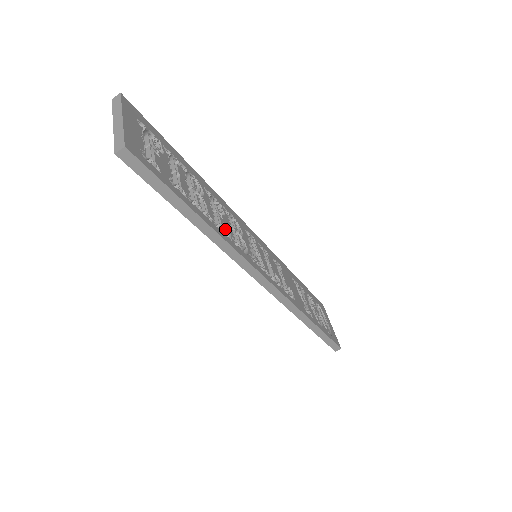
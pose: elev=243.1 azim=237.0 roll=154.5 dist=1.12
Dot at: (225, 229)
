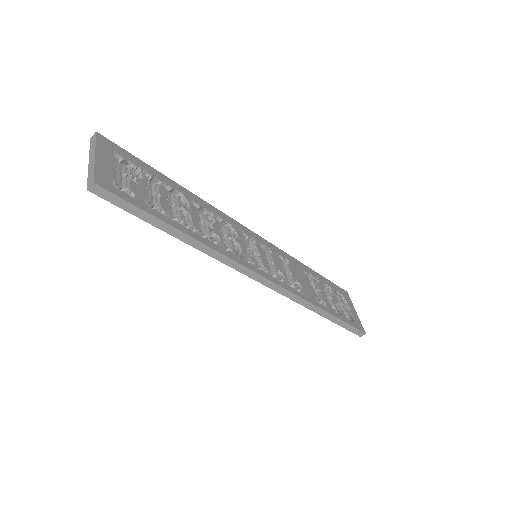
Dot at: (215, 237)
